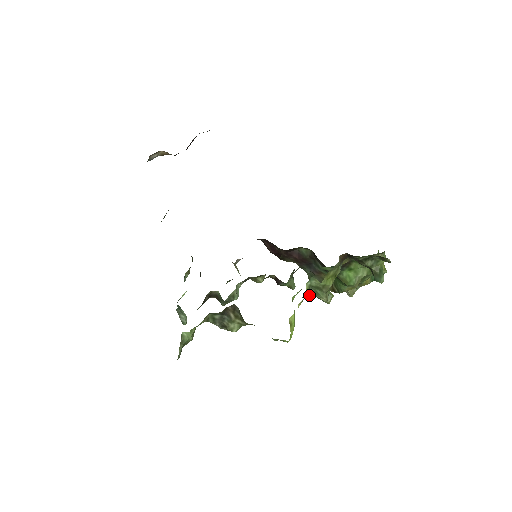
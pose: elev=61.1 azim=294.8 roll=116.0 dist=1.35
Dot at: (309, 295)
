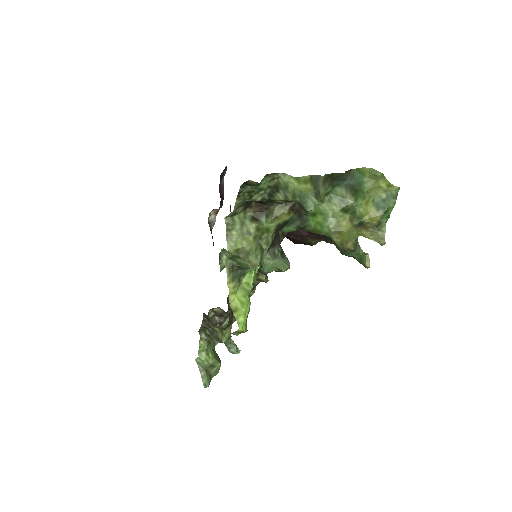
Dot at: (243, 269)
